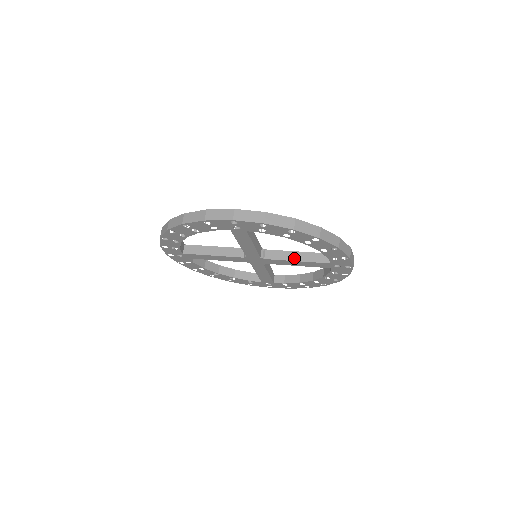
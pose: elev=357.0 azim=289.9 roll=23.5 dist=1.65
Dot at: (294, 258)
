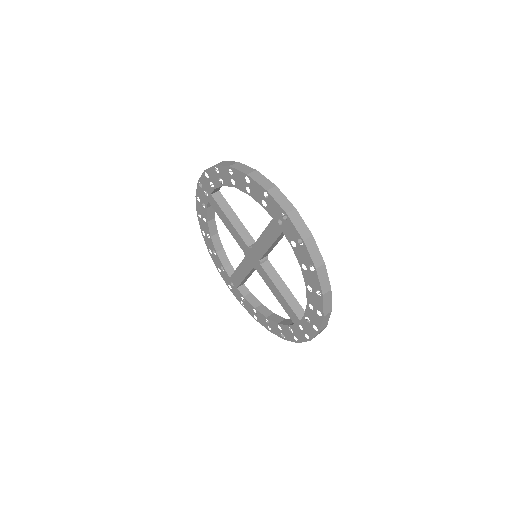
Dot at: occluded
